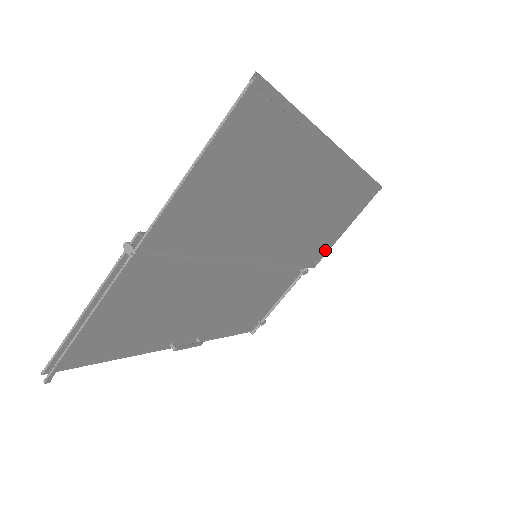
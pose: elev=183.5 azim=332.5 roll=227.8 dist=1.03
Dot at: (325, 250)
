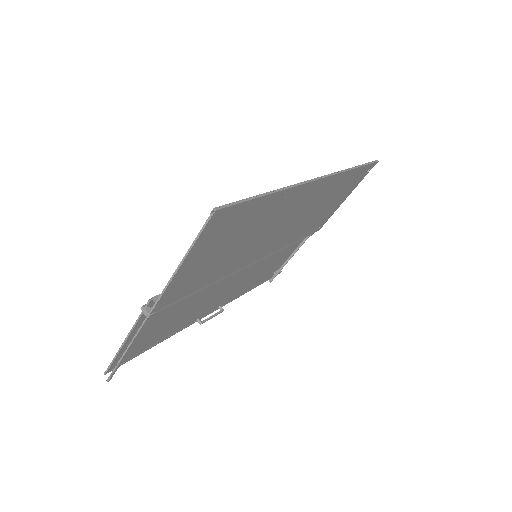
Dot at: (327, 218)
